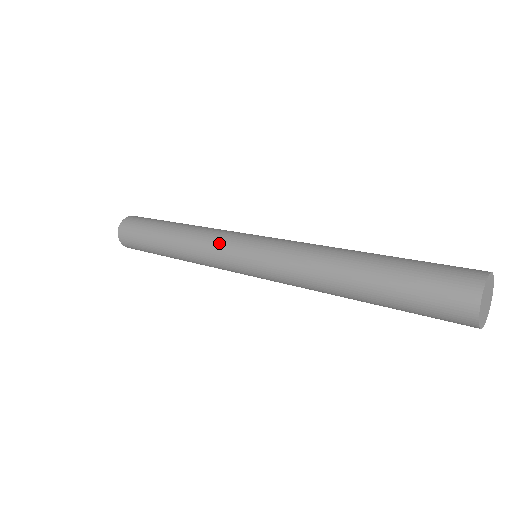
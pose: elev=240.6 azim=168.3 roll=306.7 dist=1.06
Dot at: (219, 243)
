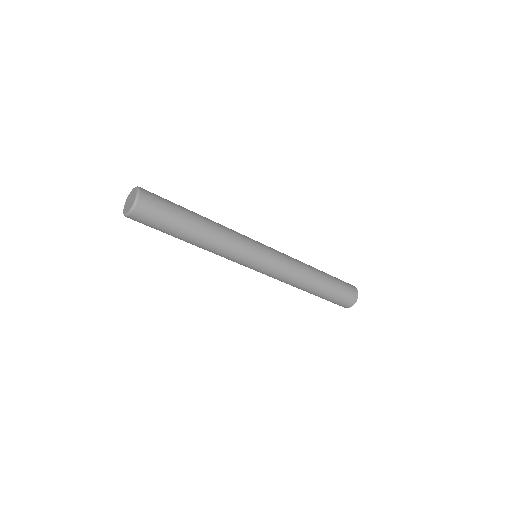
Dot at: (246, 248)
